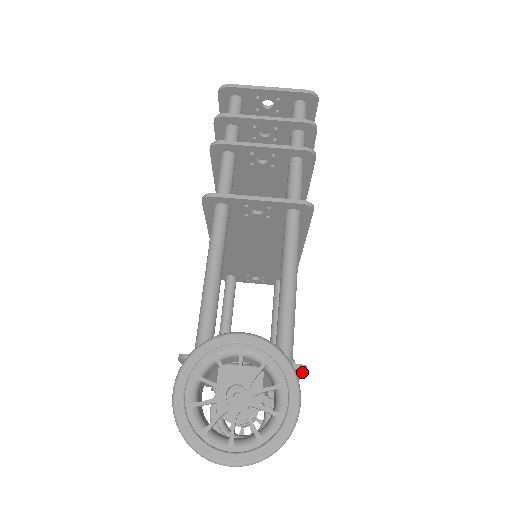
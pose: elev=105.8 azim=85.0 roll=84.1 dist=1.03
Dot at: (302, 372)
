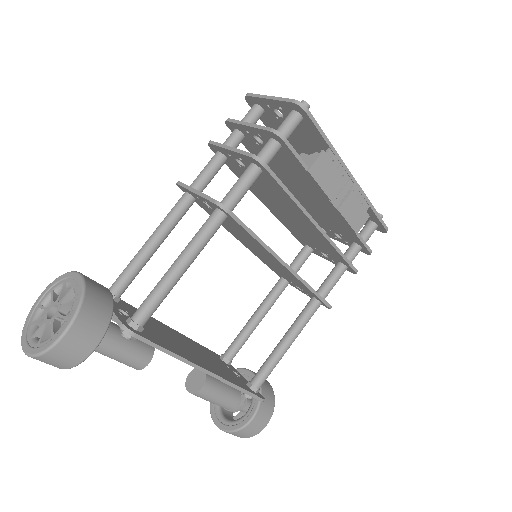
Dot at: (137, 338)
